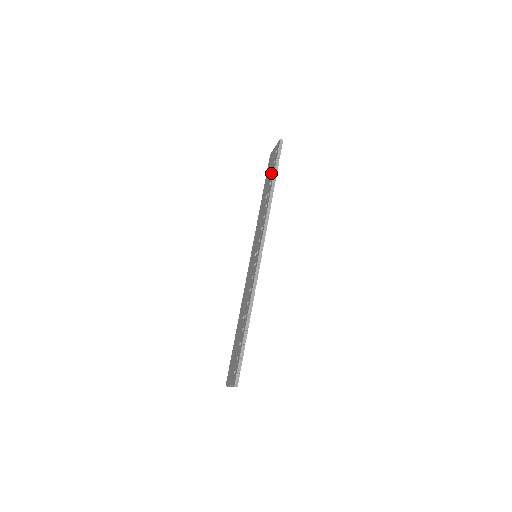
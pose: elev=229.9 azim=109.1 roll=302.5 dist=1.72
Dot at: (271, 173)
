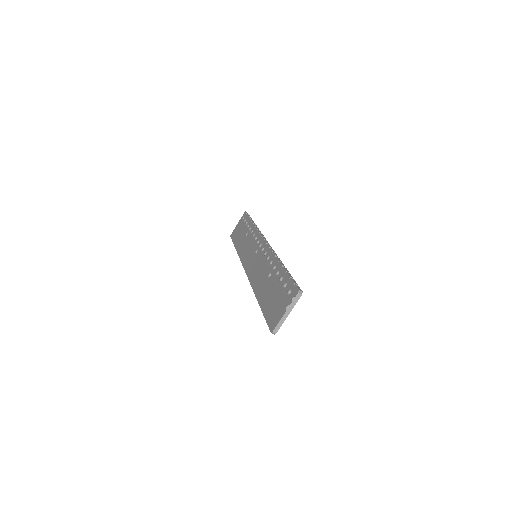
Dot at: (246, 223)
